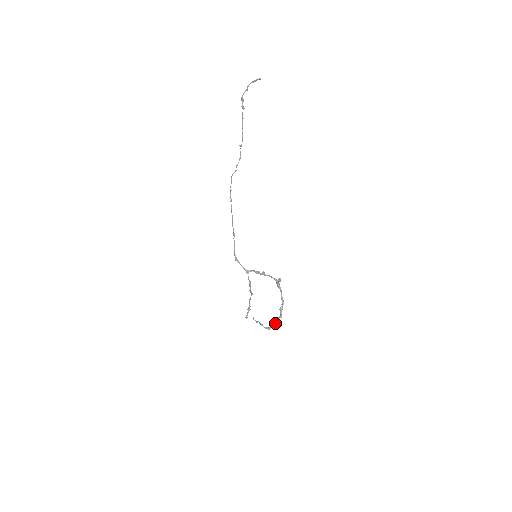
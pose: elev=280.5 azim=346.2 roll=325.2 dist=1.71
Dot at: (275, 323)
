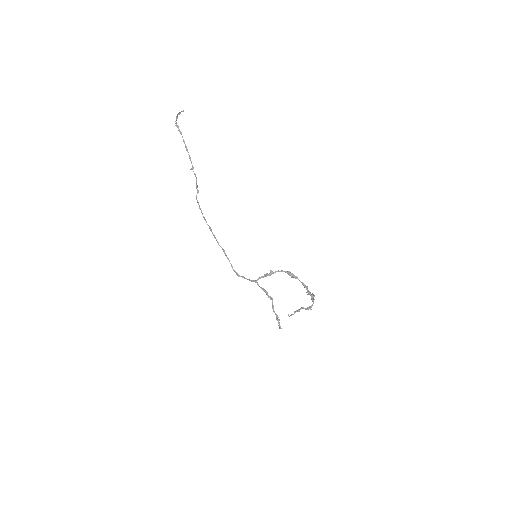
Dot at: (312, 300)
